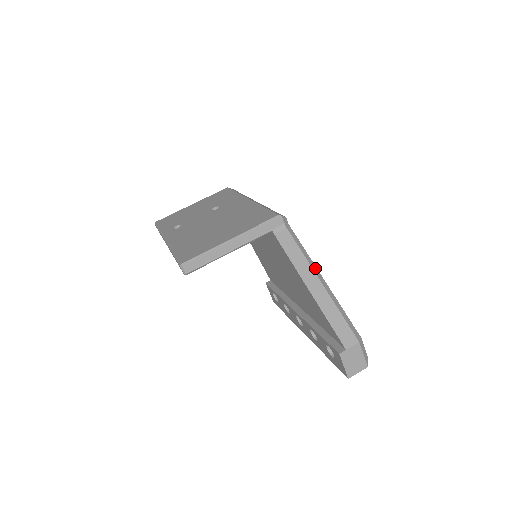
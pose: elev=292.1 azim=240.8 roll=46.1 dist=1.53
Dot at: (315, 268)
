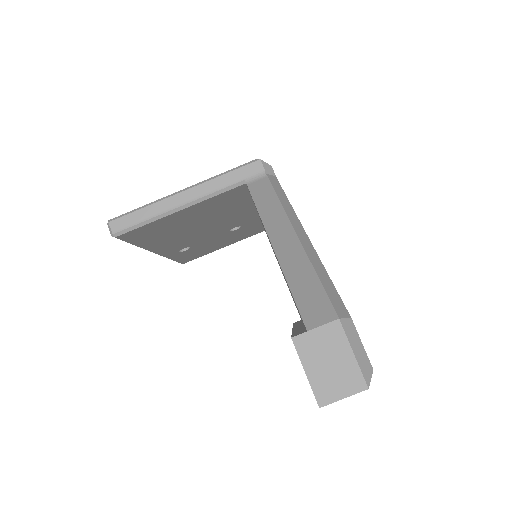
Dot at: (295, 219)
